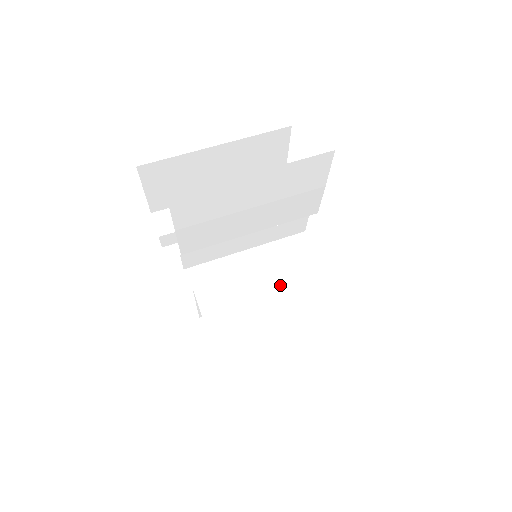
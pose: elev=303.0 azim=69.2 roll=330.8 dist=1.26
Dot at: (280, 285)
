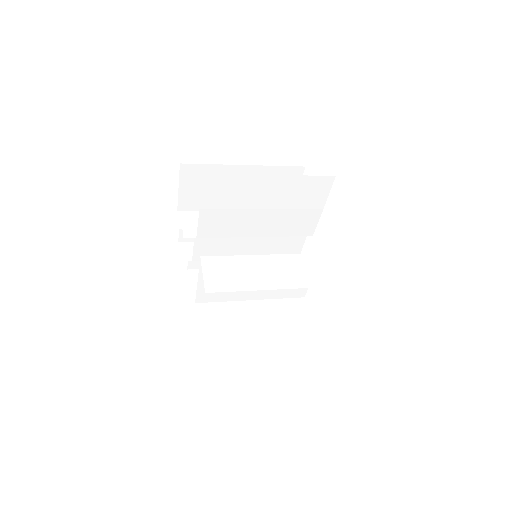
Dot at: (272, 274)
